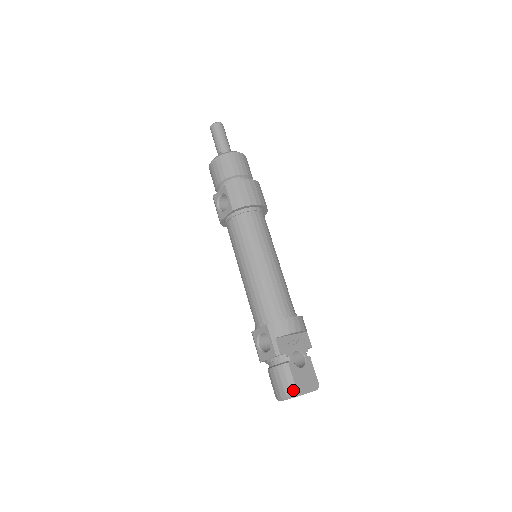
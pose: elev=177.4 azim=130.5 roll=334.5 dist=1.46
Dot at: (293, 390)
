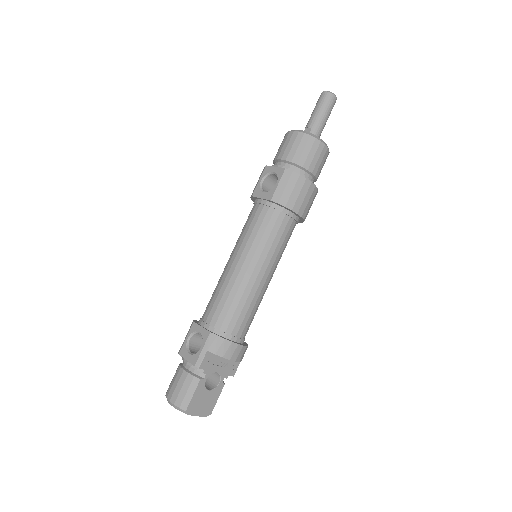
Dot at: (184, 405)
